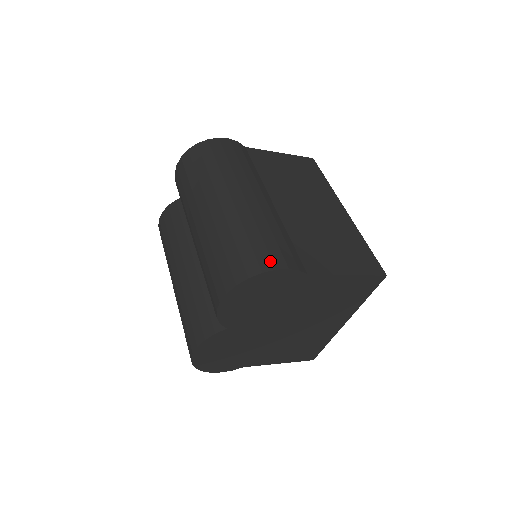
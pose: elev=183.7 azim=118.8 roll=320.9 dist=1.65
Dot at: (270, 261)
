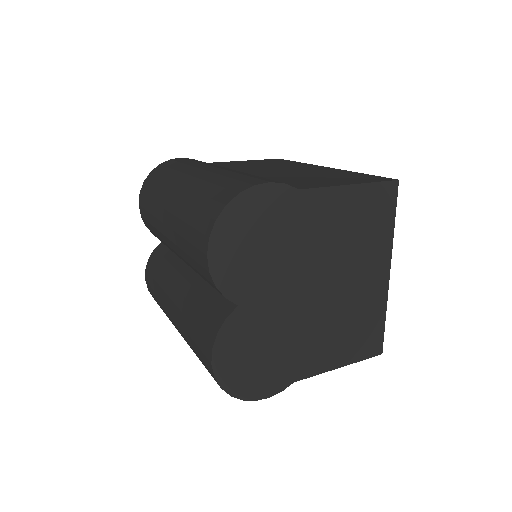
Dot at: (245, 184)
